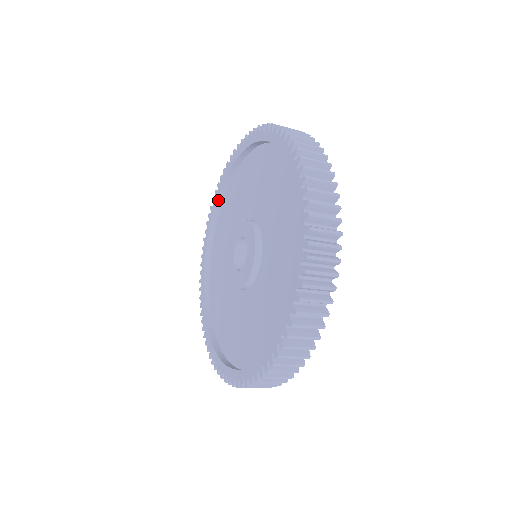
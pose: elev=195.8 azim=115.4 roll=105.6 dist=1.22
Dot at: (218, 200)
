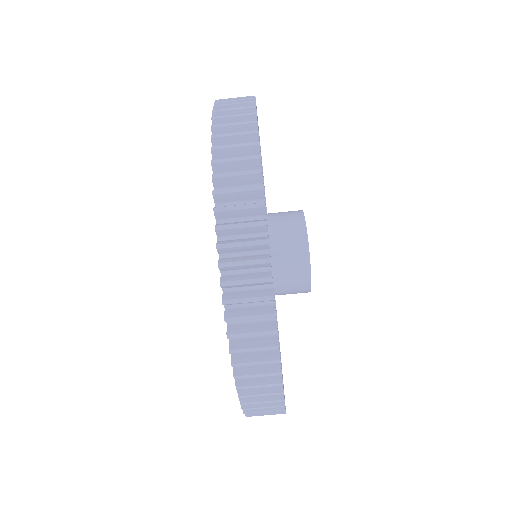
Dot at: occluded
